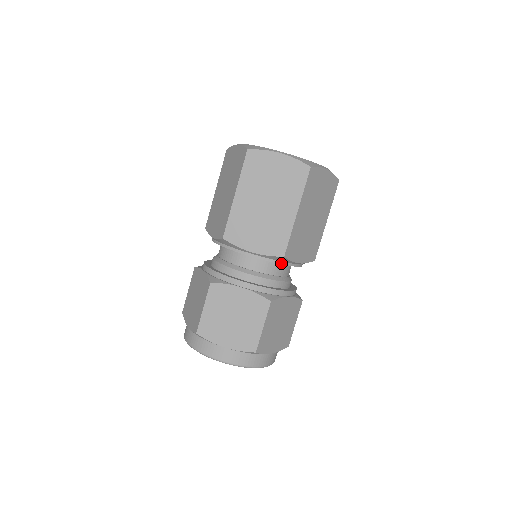
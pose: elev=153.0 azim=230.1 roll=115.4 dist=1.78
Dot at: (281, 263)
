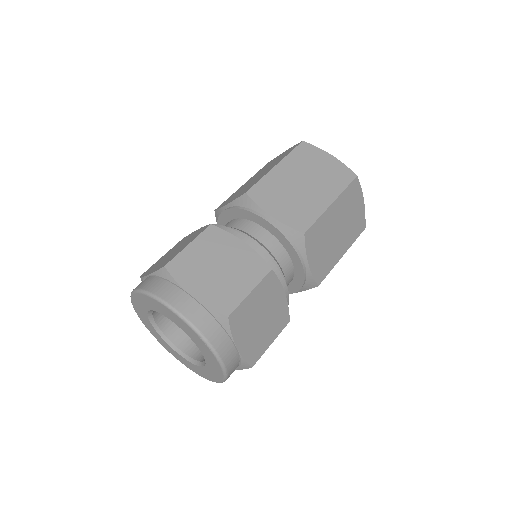
Dot at: (294, 247)
